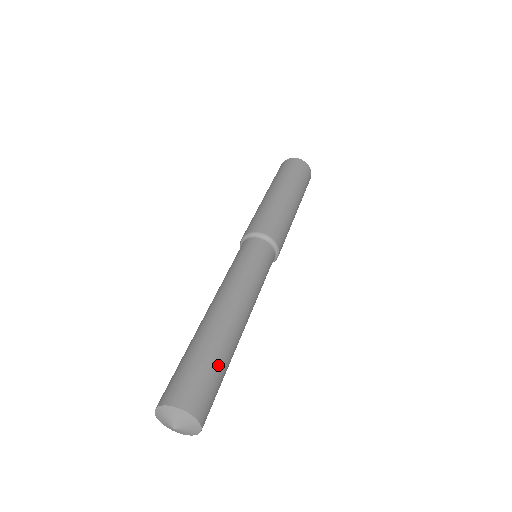
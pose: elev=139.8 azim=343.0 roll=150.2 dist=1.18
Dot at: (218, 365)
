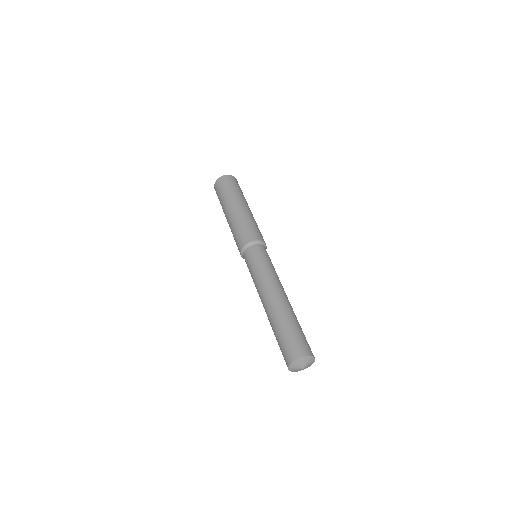
Dot at: (300, 327)
